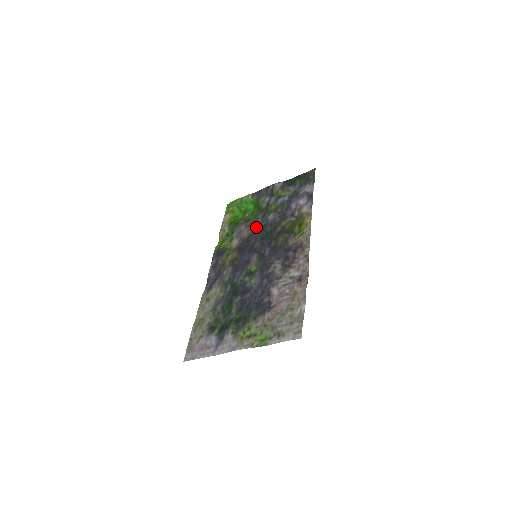
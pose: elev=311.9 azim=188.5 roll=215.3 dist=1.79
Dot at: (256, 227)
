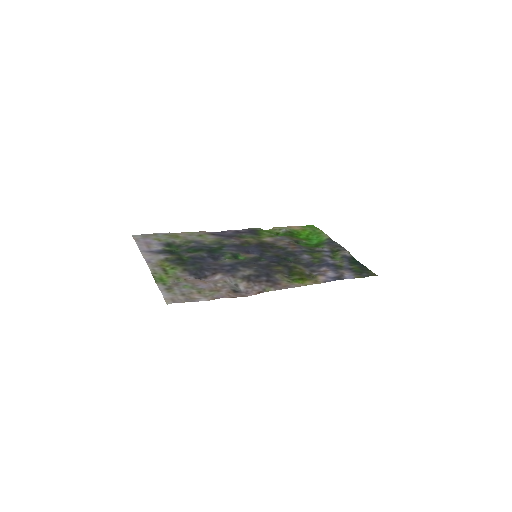
Dot at: (290, 249)
